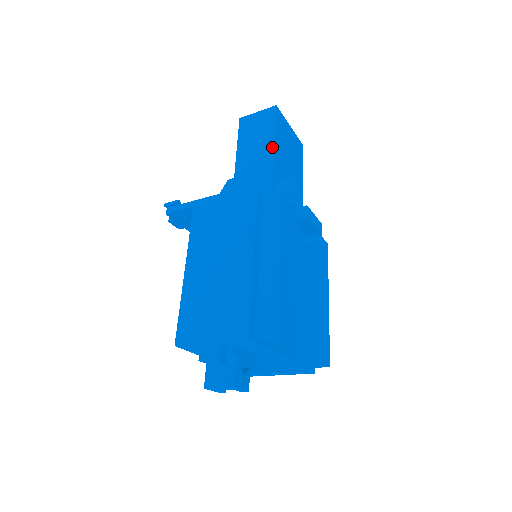
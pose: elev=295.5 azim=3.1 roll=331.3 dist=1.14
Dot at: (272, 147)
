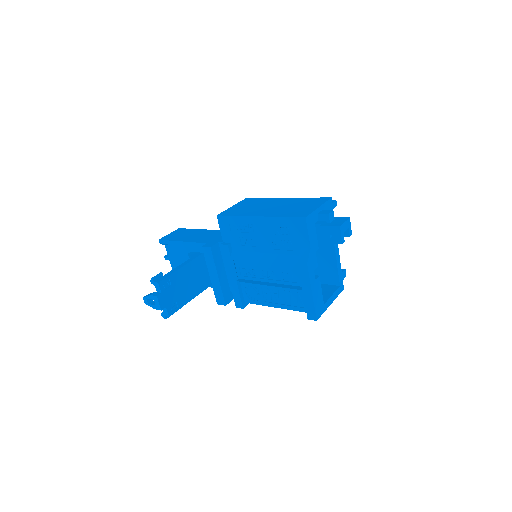
Dot at: (204, 230)
